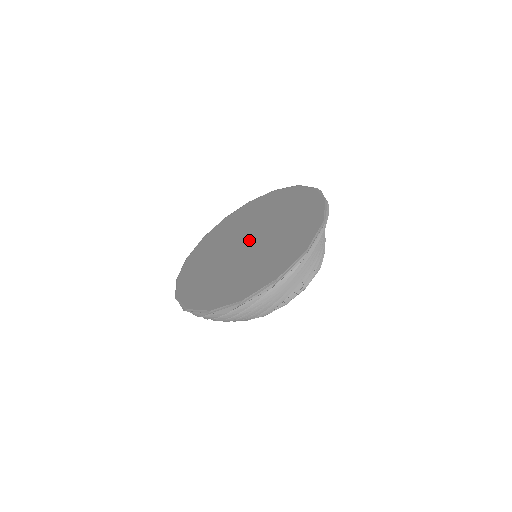
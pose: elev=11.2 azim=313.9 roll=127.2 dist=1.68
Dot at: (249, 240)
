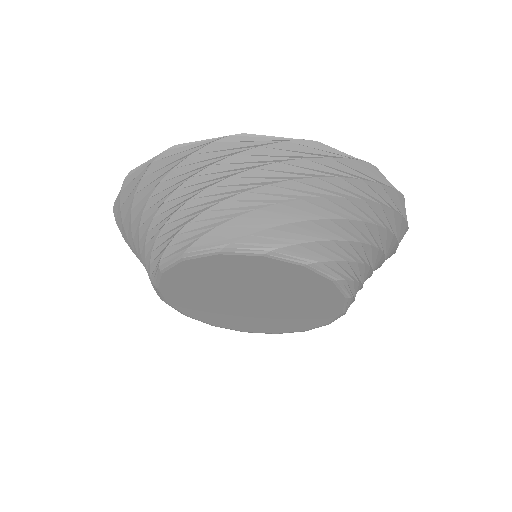
Dot at: occluded
